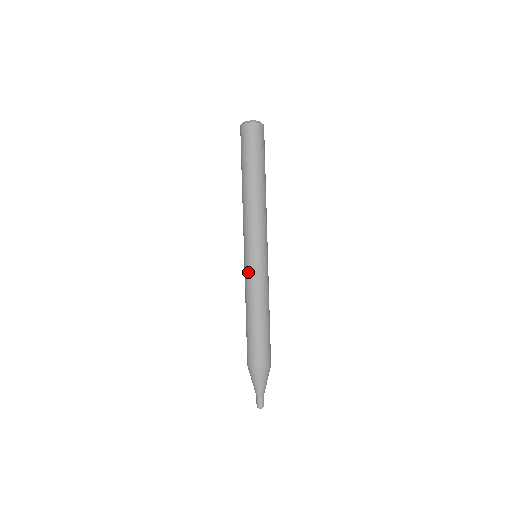
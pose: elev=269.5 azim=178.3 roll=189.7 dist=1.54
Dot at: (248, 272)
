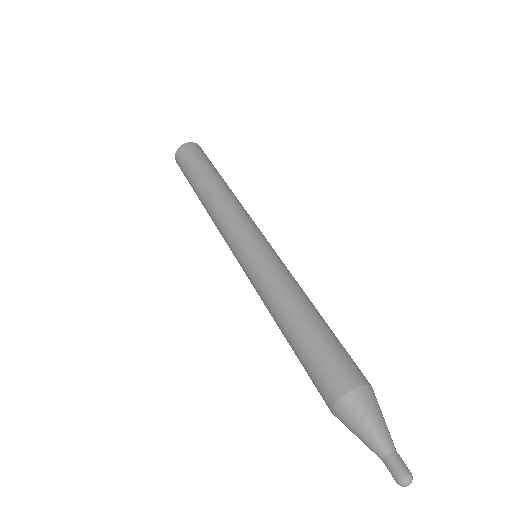
Dot at: (259, 263)
